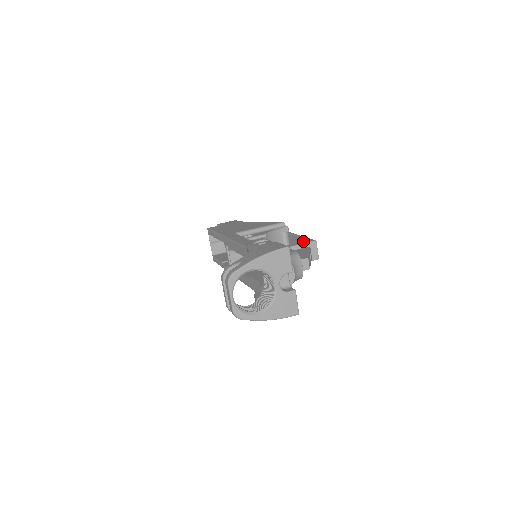
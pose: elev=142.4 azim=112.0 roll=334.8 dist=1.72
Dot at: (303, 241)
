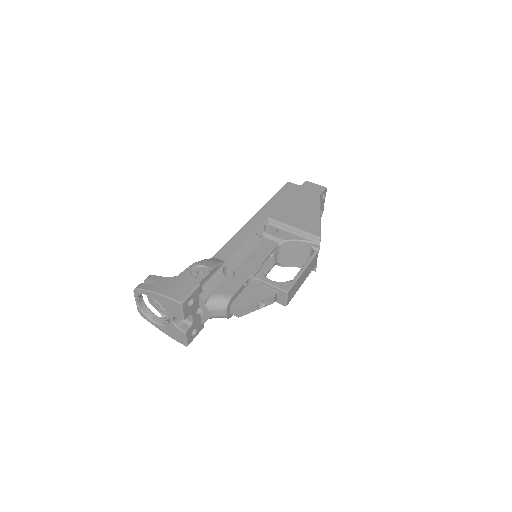
Dot at: (281, 282)
